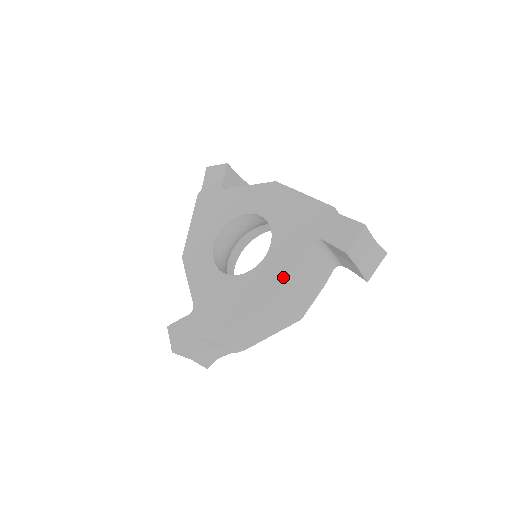
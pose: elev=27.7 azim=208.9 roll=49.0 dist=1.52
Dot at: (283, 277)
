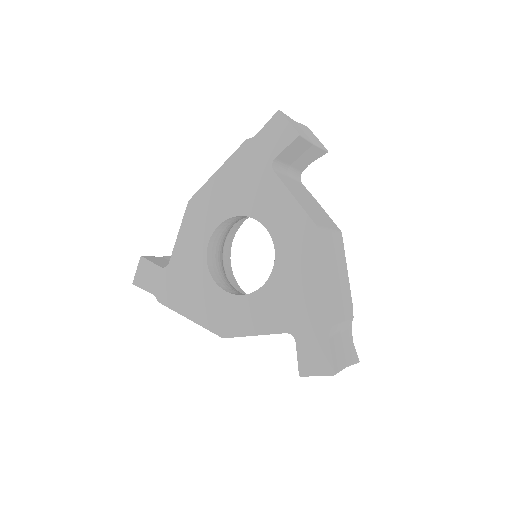
Dot at: (243, 331)
